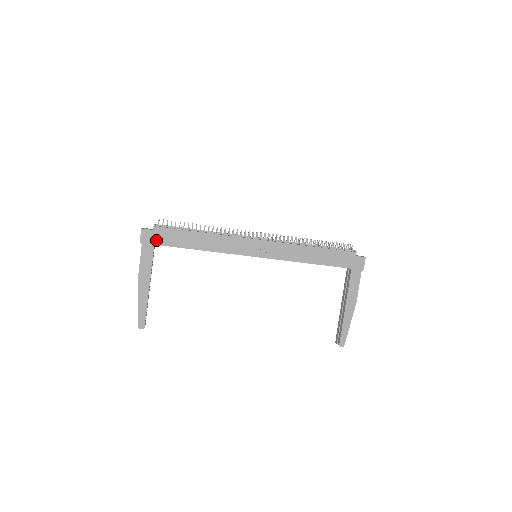
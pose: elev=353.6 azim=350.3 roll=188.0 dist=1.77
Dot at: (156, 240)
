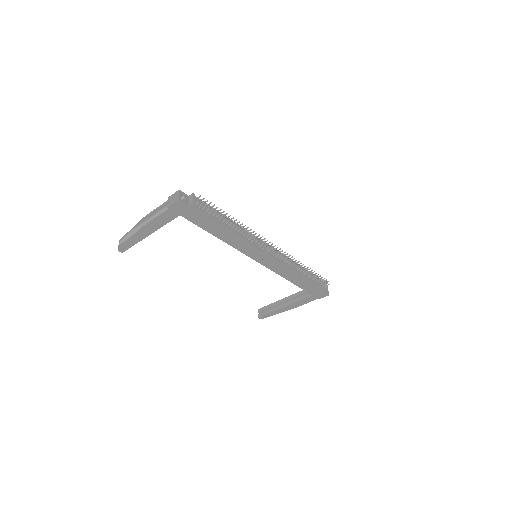
Dot at: (184, 213)
